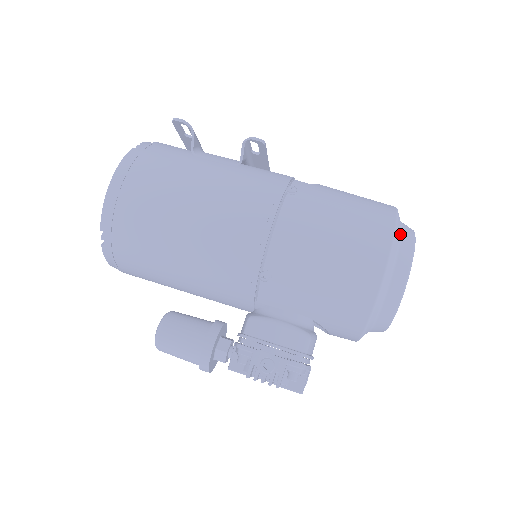
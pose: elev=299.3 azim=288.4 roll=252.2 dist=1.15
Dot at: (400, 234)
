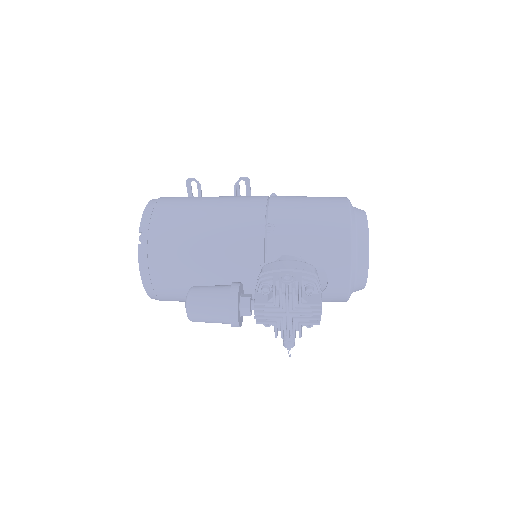
Dot at: occluded
